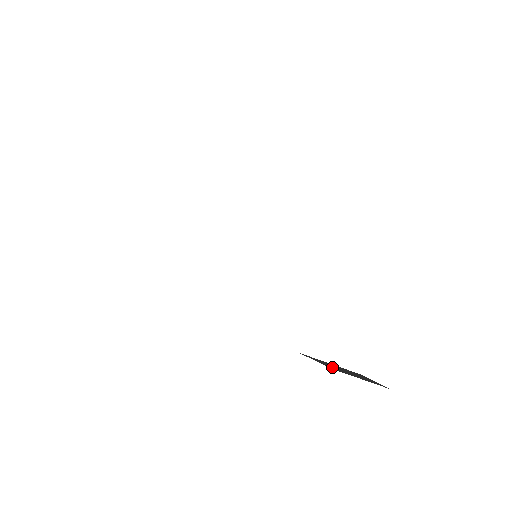
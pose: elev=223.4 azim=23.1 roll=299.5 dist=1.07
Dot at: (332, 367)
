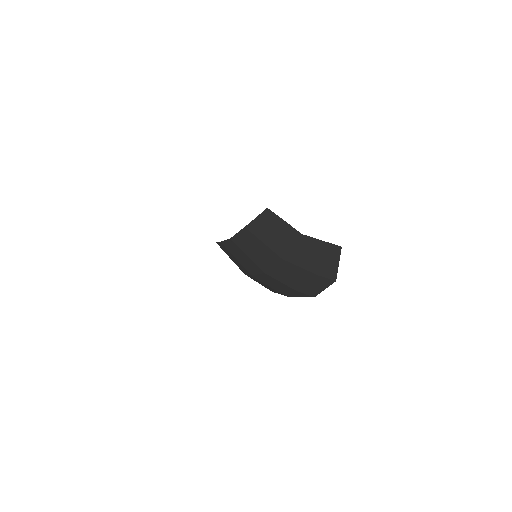
Dot at: (272, 243)
